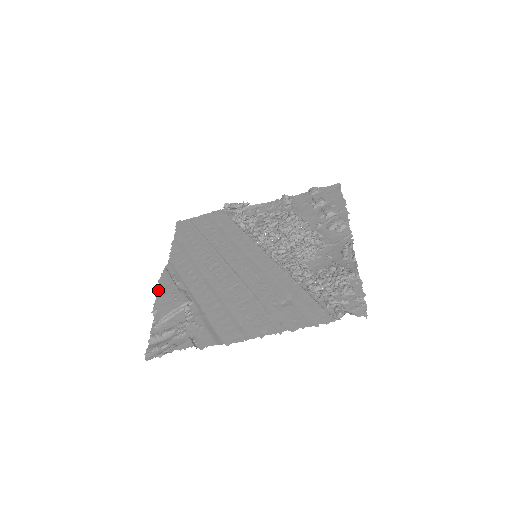
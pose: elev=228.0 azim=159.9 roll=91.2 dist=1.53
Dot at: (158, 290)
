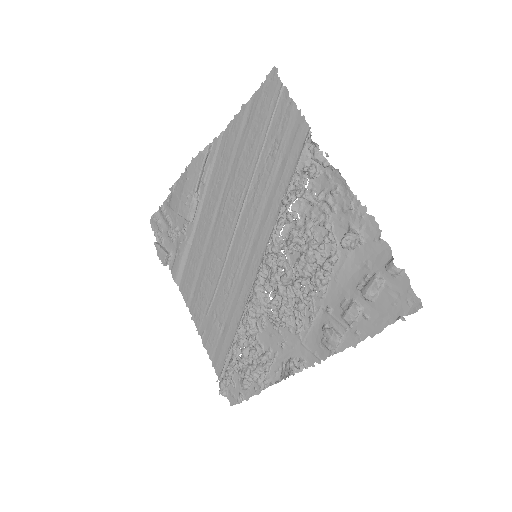
Dot at: (185, 171)
